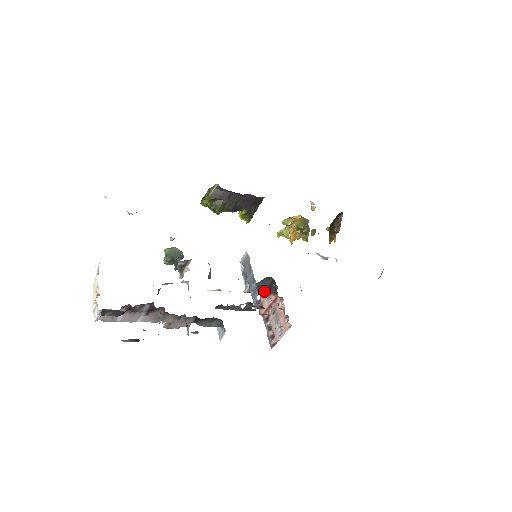
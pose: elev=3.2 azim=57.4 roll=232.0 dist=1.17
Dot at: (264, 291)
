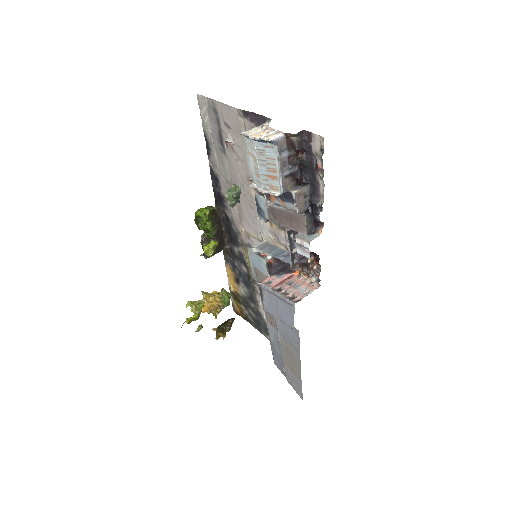
Dot at: (272, 274)
